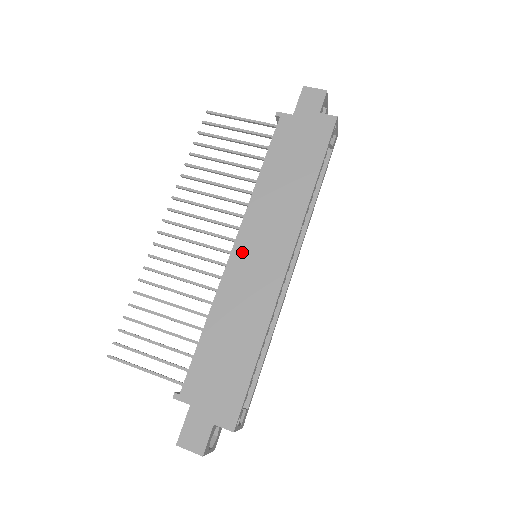
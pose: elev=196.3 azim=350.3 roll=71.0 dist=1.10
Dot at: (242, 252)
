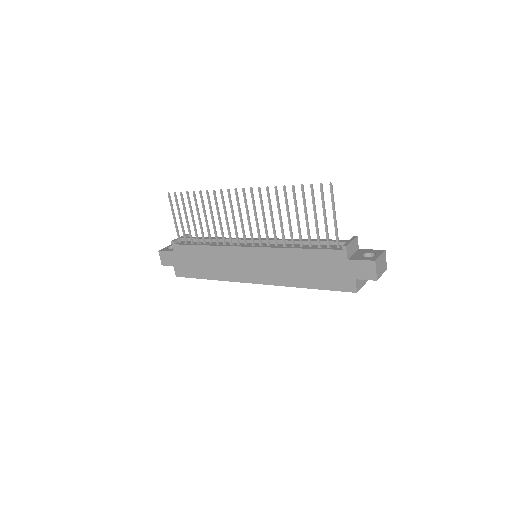
Dot at: (246, 254)
